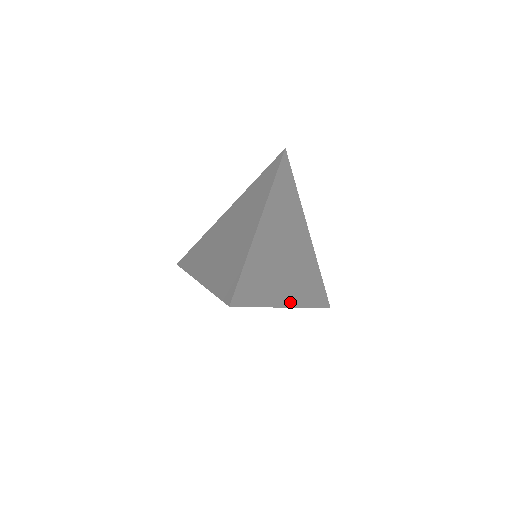
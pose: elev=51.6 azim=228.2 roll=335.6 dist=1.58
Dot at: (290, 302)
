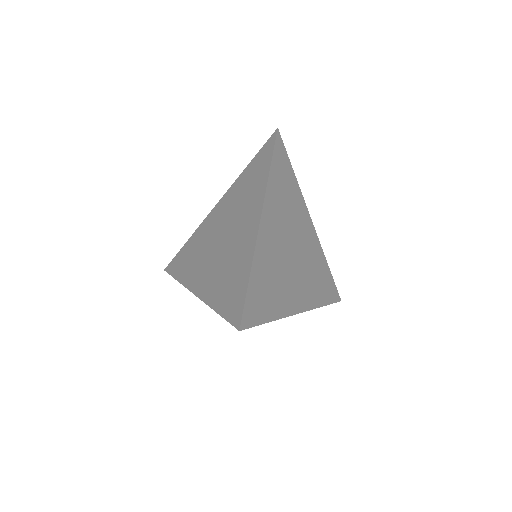
Dot at: (301, 306)
